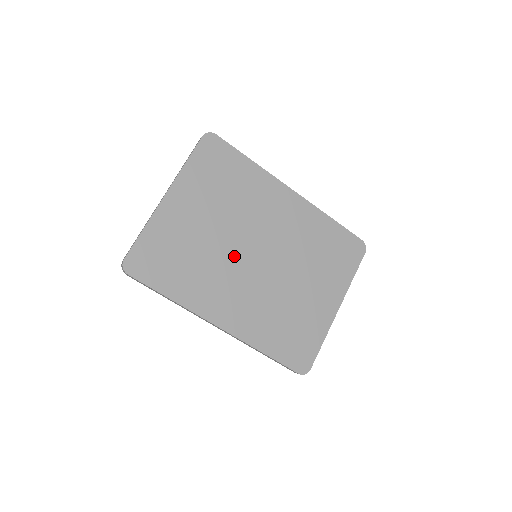
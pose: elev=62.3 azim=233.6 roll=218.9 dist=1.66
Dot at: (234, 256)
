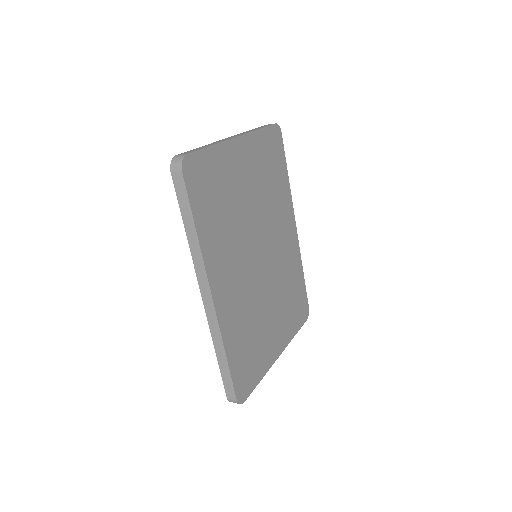
Dot at: (249, 240)
